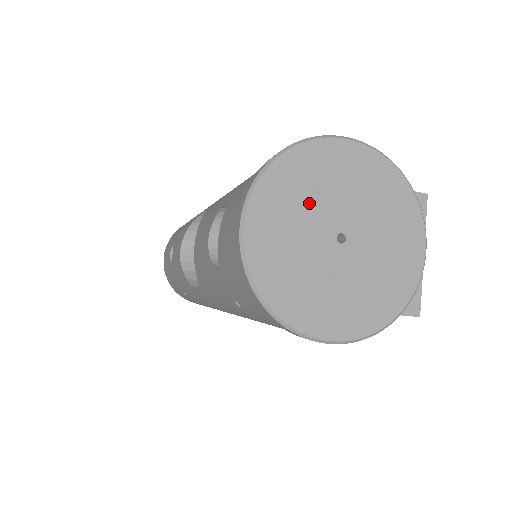
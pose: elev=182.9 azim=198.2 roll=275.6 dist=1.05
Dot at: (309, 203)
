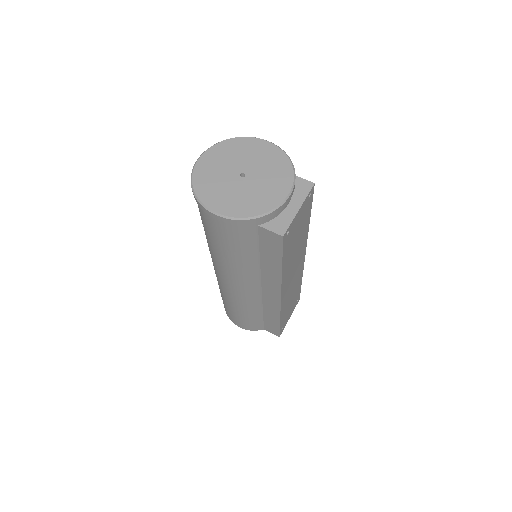
Dot at: (234, 158)
